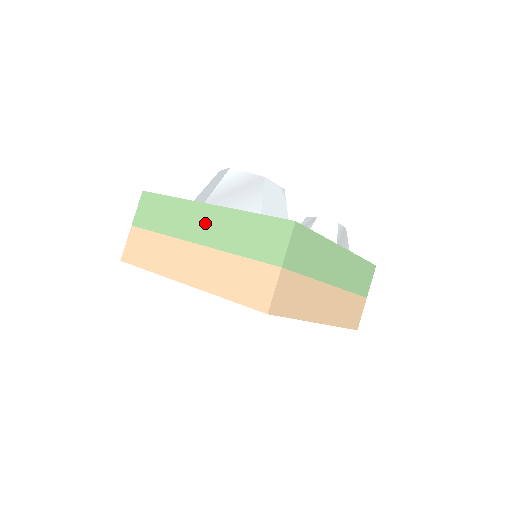
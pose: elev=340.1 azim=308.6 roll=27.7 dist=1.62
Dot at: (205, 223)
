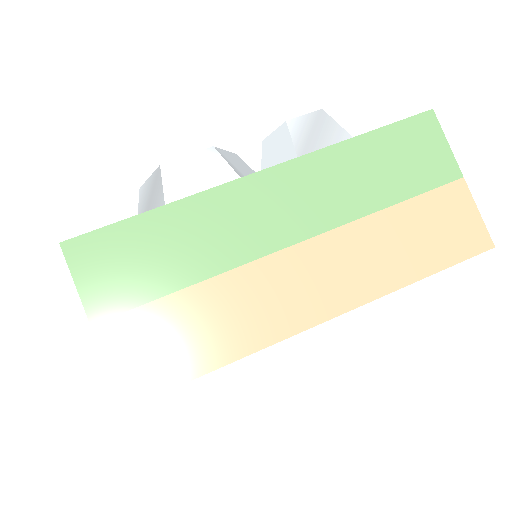
Dot at: occluded
